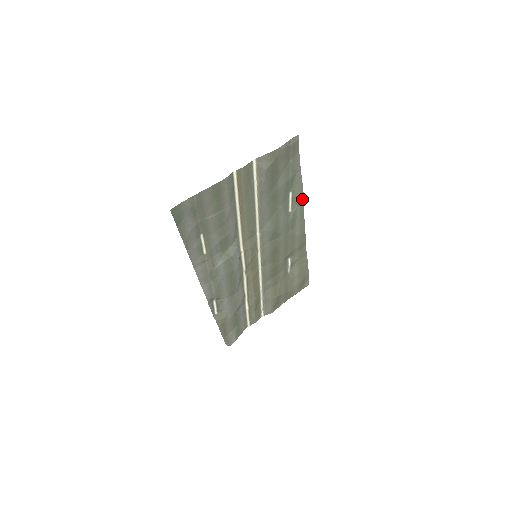
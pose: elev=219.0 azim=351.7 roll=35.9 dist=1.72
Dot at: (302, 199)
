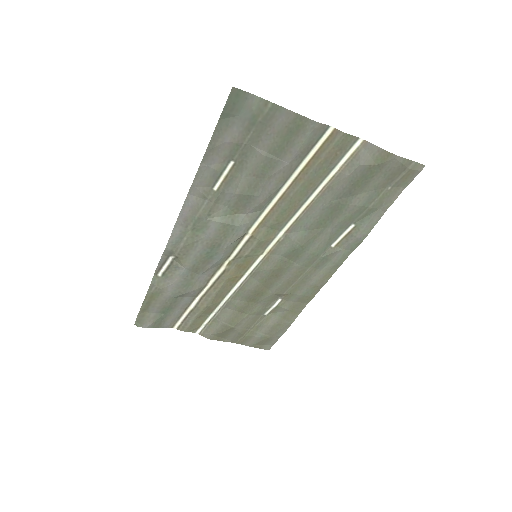
Dot at: (355, 246)
